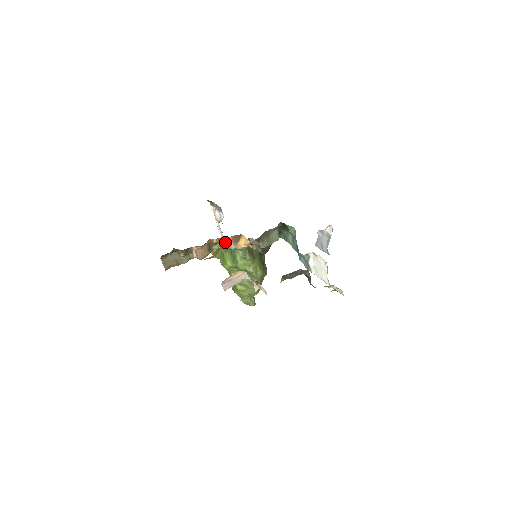
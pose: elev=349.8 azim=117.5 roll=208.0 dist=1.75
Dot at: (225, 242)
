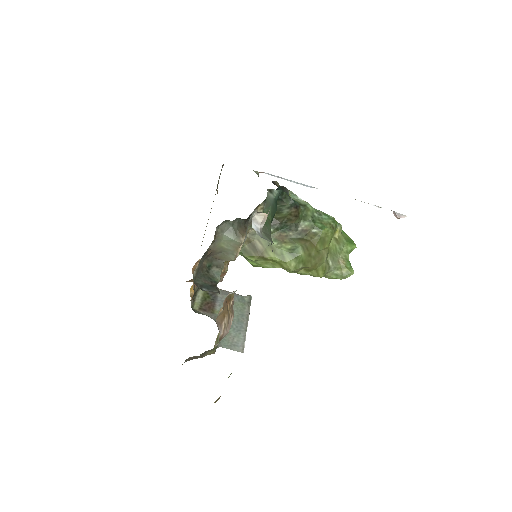
Dot at: occluded
